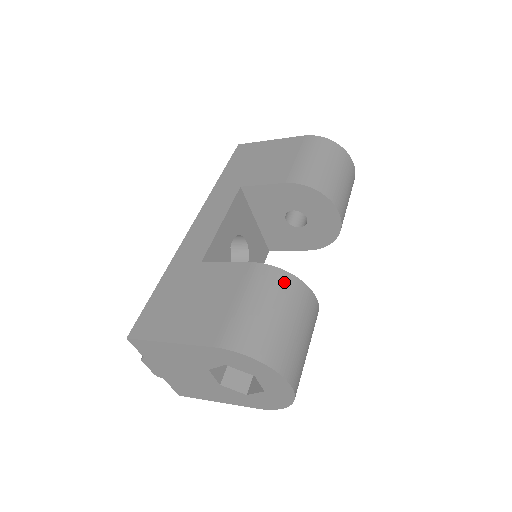
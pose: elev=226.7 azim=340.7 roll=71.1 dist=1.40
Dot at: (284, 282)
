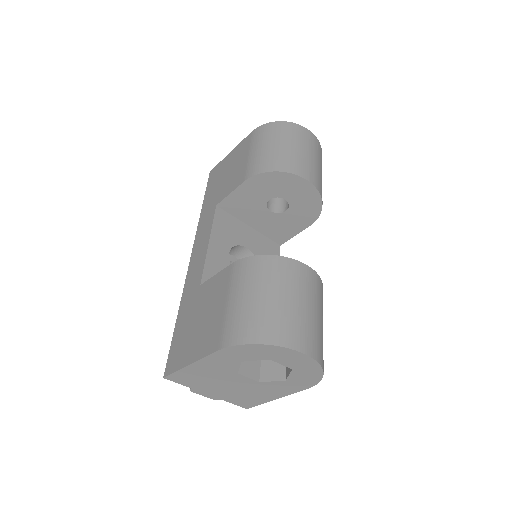
Dot at: (263, 265)
